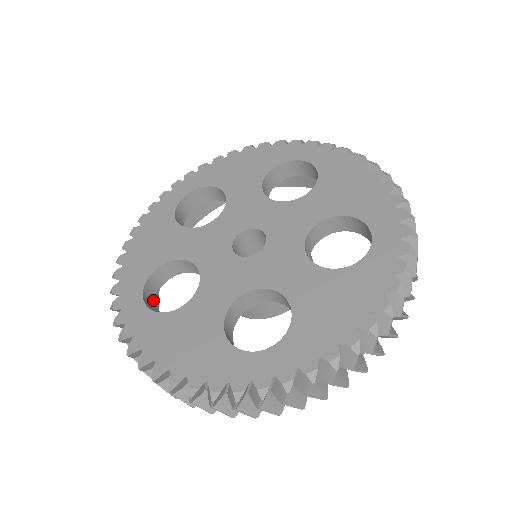
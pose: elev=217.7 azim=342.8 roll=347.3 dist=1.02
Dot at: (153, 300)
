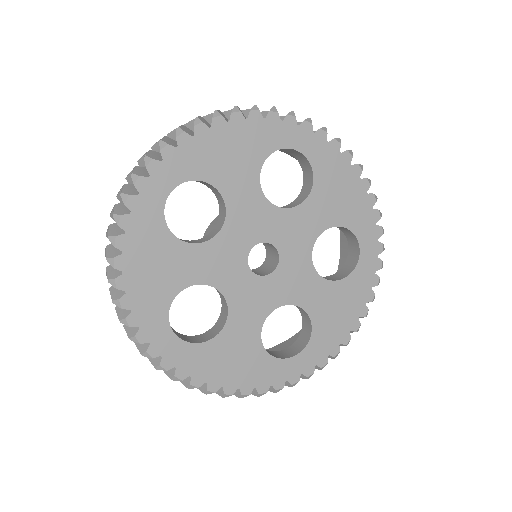
Dot at: occluded
